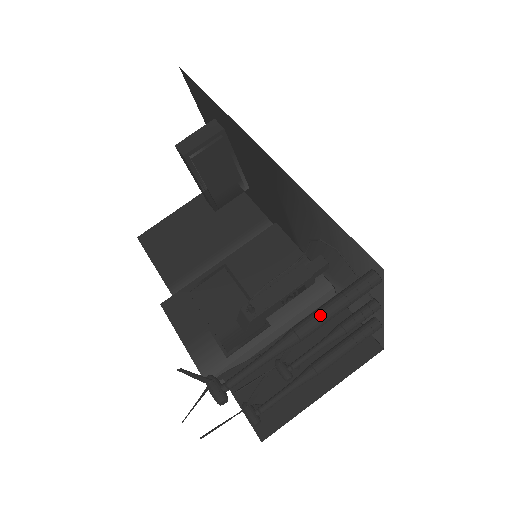
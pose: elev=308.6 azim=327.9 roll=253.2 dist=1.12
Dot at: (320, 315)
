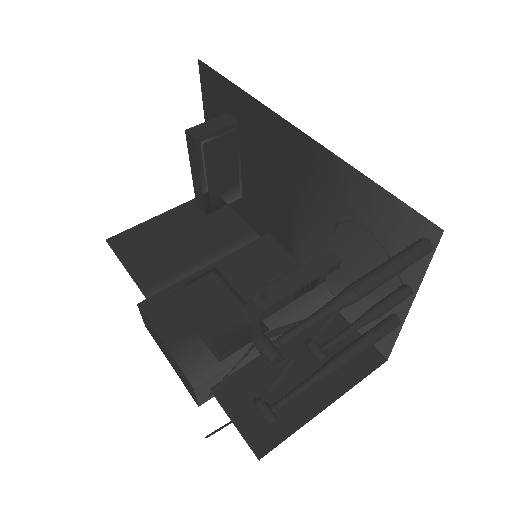
Dot at: (378, 274)
